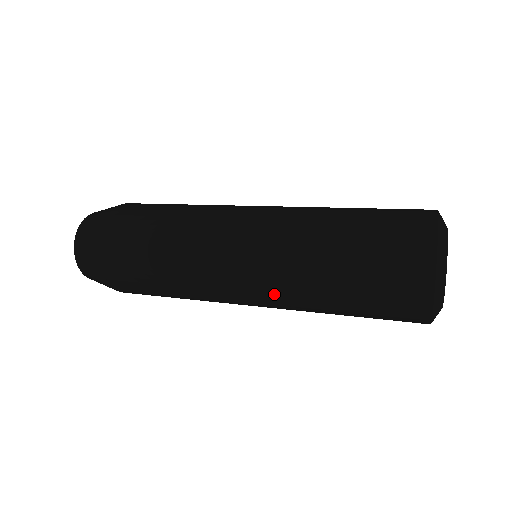
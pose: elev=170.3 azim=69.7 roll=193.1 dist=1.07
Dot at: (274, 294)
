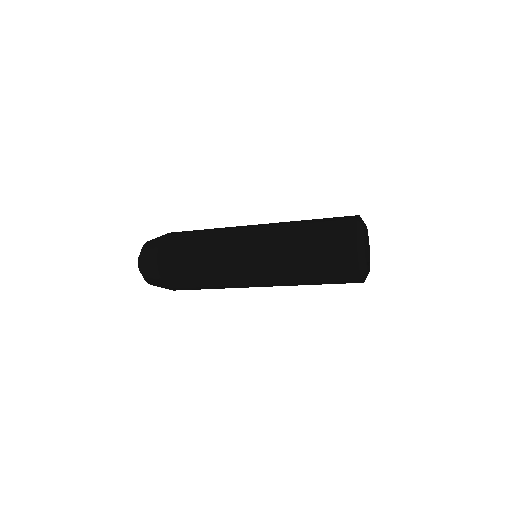
Dot at: (273, 284)
